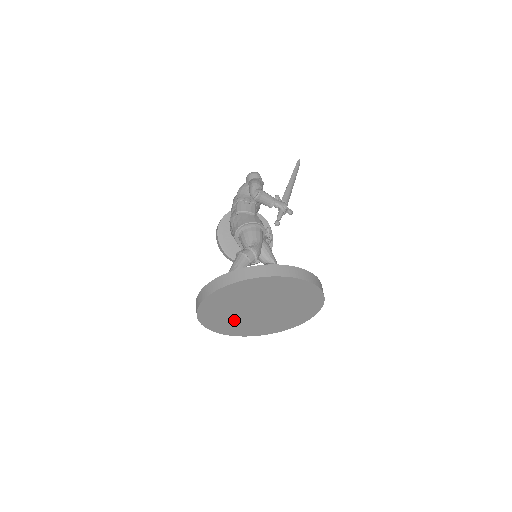
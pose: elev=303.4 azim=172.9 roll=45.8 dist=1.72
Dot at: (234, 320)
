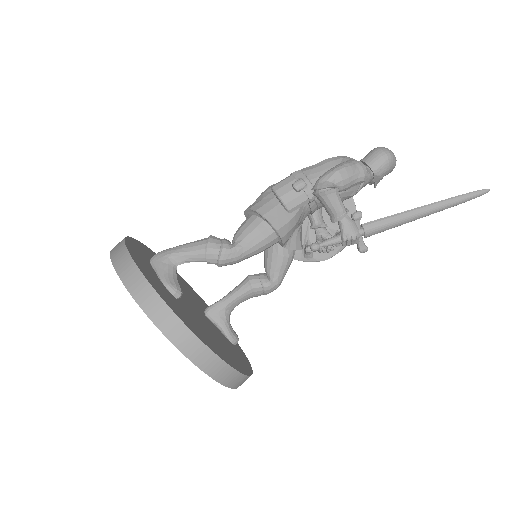
Dot at: occluded
